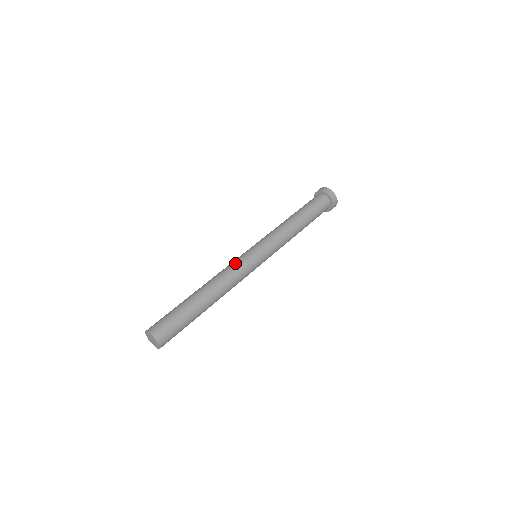
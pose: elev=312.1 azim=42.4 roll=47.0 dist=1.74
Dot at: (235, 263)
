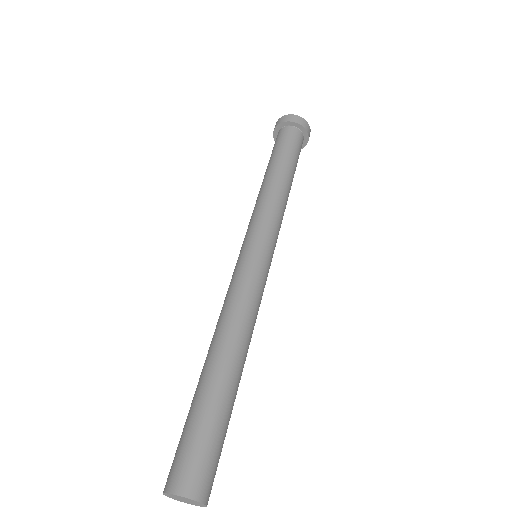
Dot at: (254, 287)
